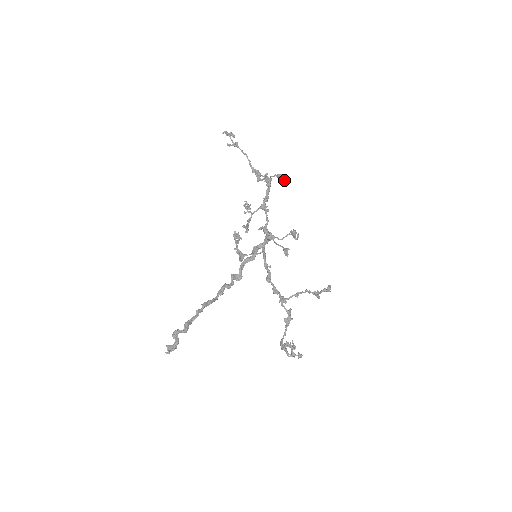
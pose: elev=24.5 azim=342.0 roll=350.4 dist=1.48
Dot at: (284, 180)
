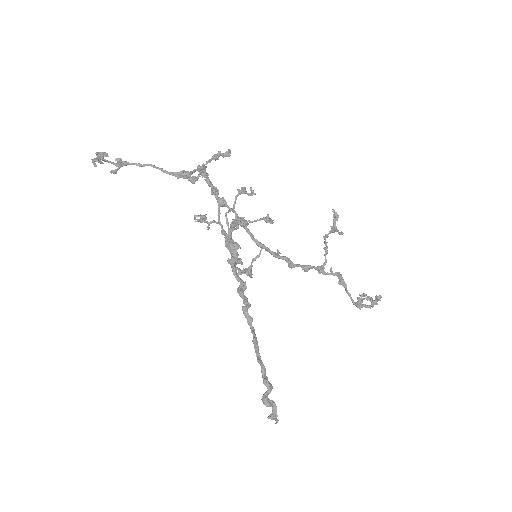
Dot at: (228, 156)
